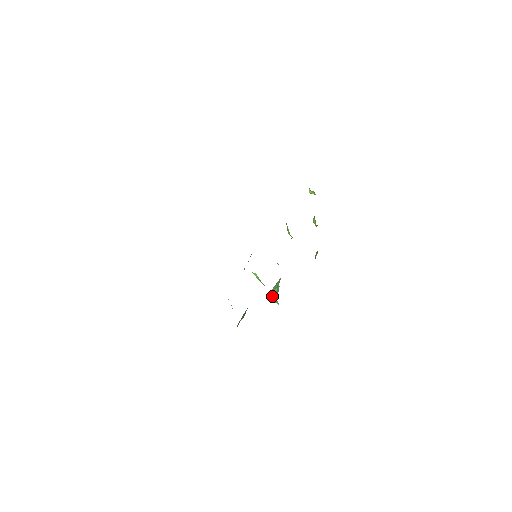
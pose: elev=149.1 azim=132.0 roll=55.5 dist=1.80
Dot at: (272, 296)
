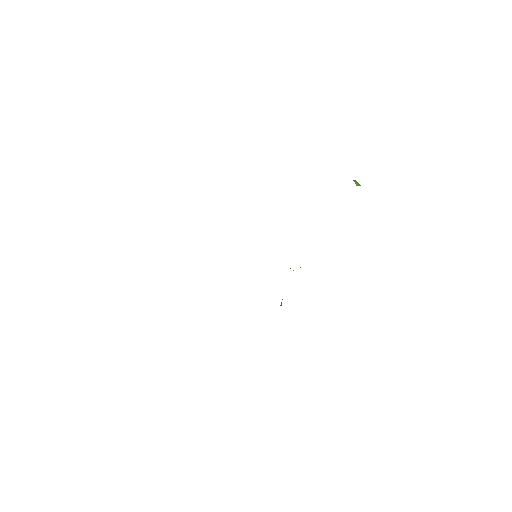
Dot at: occluded
